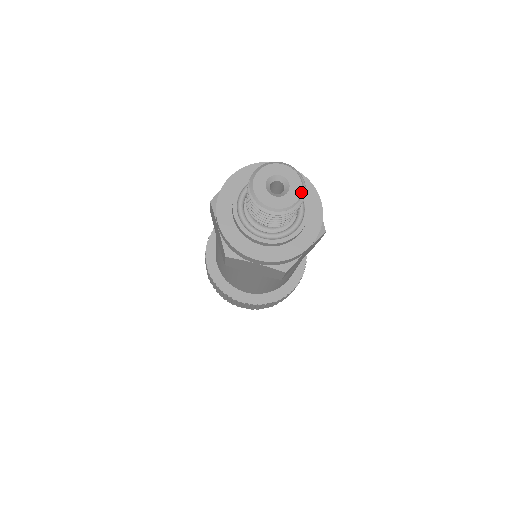
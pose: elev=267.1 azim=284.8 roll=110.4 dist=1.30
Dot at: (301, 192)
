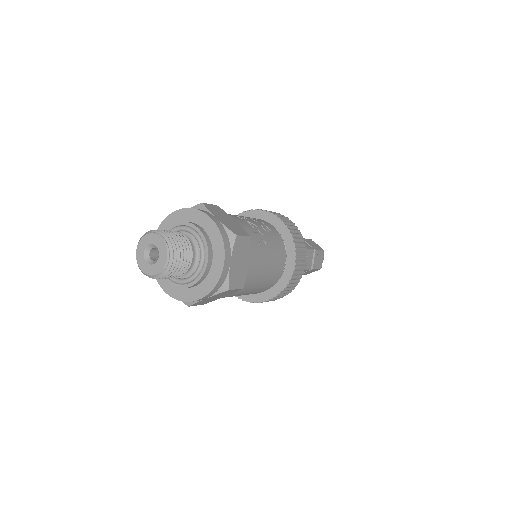
Dot at: (166, 247)
